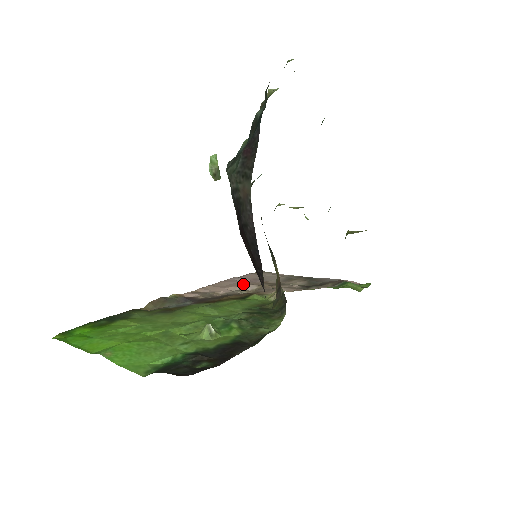
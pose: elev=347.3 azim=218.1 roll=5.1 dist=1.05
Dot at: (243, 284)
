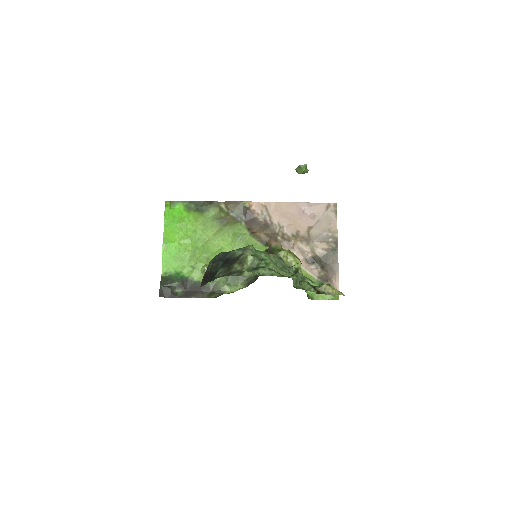
Dot at: (291, 222)
